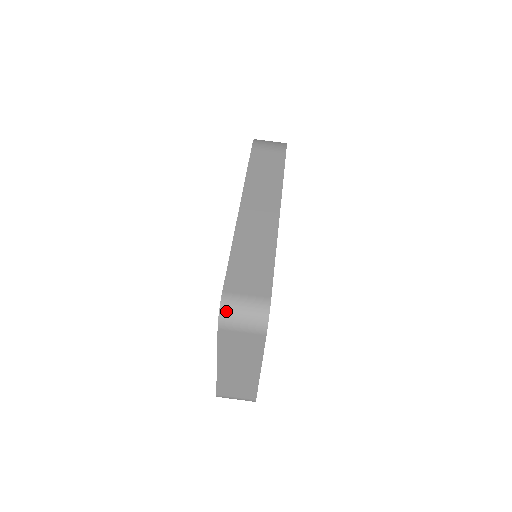
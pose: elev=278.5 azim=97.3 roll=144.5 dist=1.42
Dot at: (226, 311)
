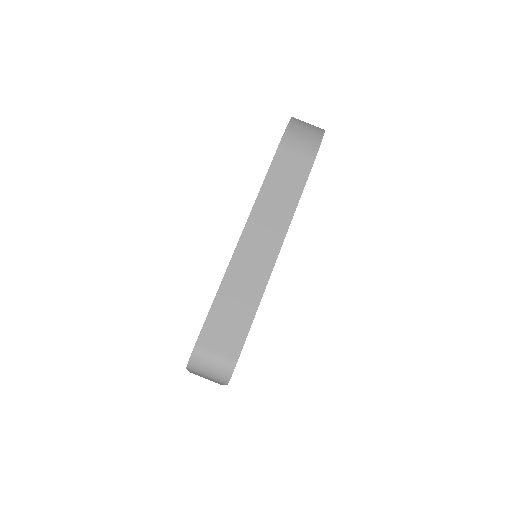
Dot at: (195, 363)
